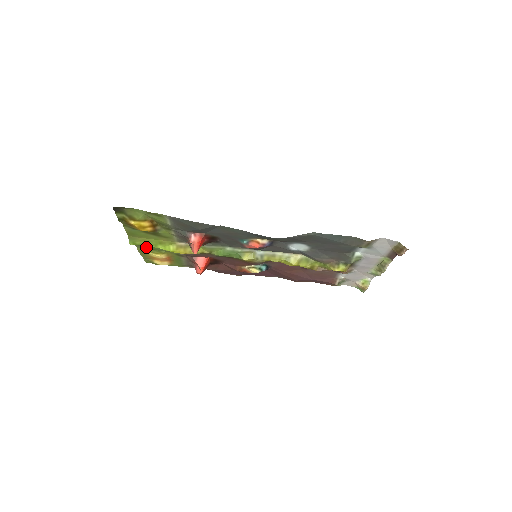
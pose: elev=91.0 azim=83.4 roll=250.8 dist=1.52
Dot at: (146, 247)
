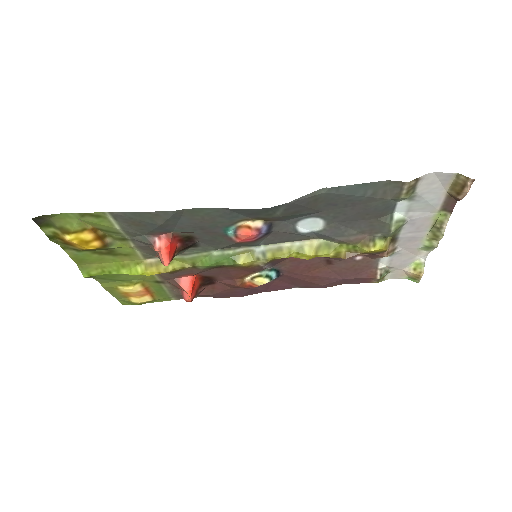
Dot at: (110, 279)
